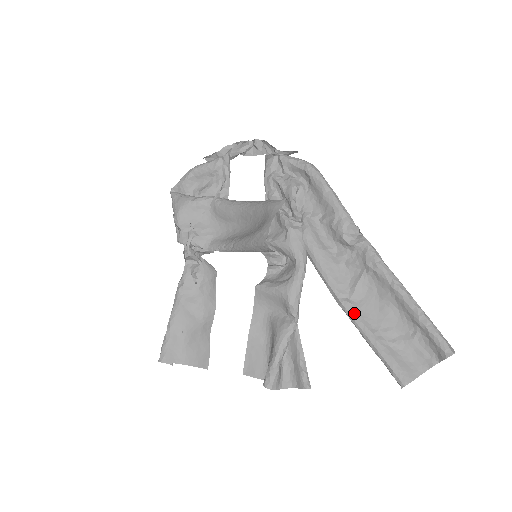
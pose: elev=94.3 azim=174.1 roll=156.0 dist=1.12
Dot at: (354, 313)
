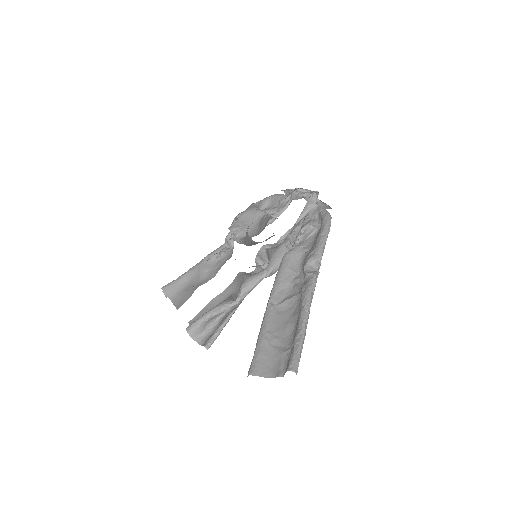
Dot at: (268, 314)
